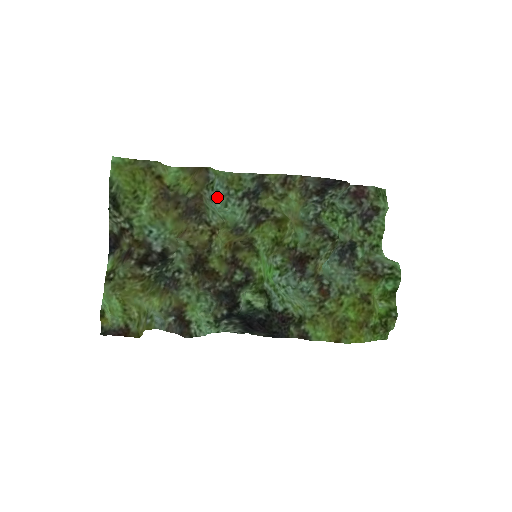
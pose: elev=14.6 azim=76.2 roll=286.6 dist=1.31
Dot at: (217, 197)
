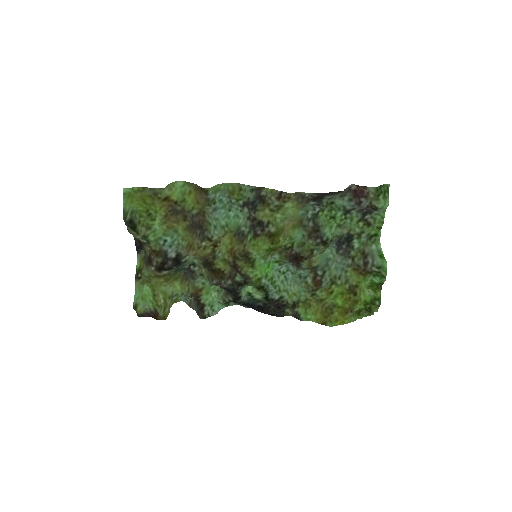
Dot at: (221, 204)
